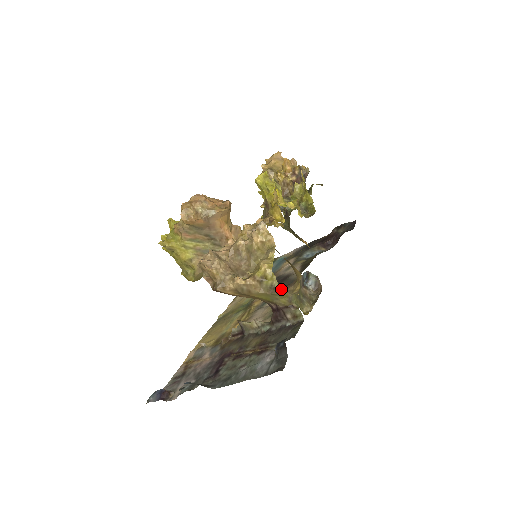
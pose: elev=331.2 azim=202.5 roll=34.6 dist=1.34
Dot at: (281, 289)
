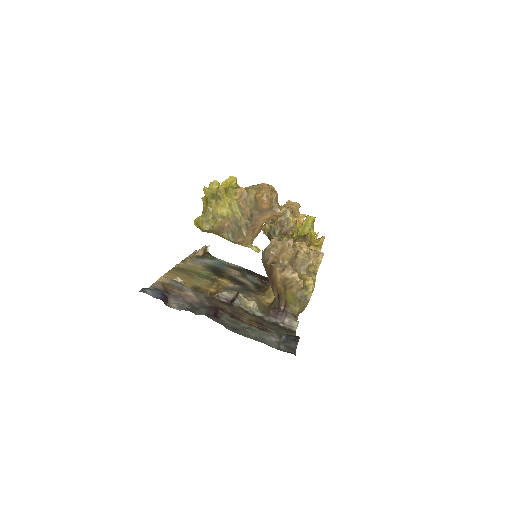
Dot at: occluded
